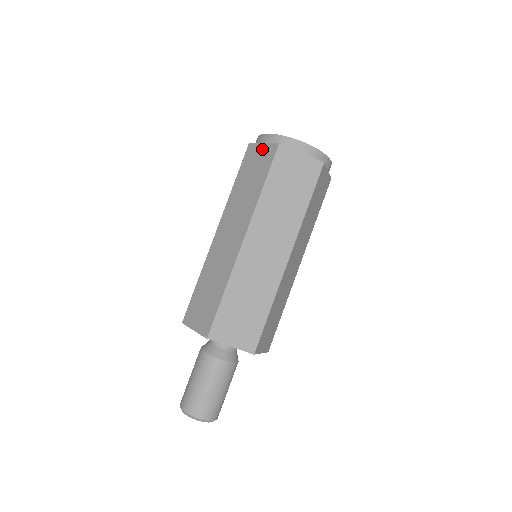
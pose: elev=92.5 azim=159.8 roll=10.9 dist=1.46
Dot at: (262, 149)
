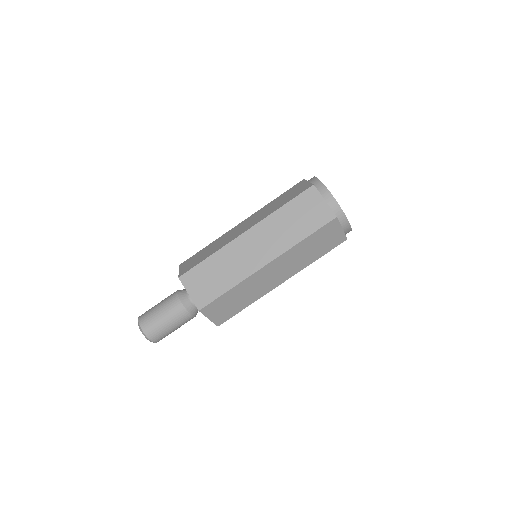
Dot at: (322, 205)
